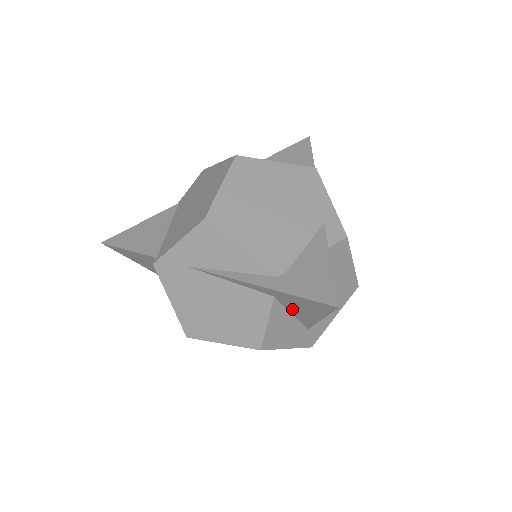
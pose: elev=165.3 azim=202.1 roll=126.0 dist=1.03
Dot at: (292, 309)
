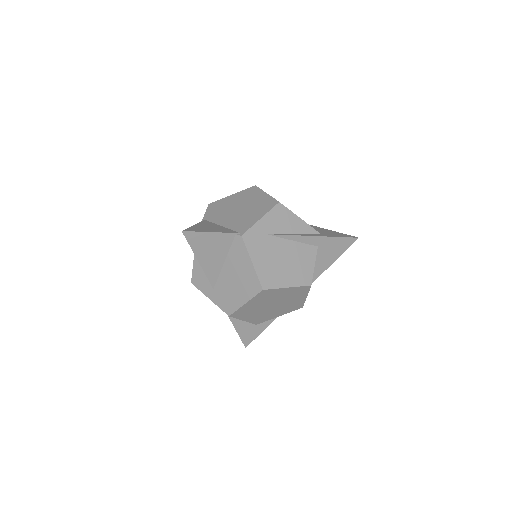
Dot at: (319, 259)
